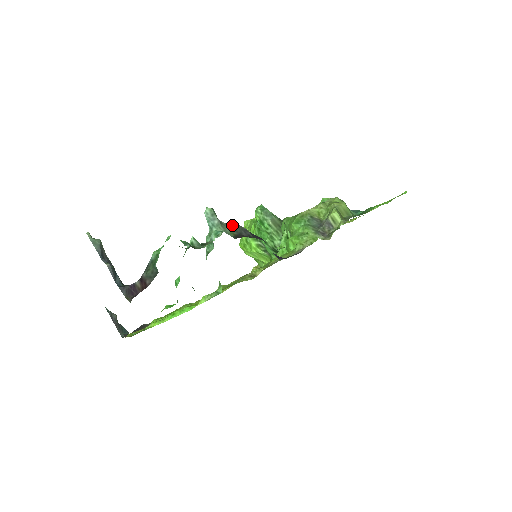
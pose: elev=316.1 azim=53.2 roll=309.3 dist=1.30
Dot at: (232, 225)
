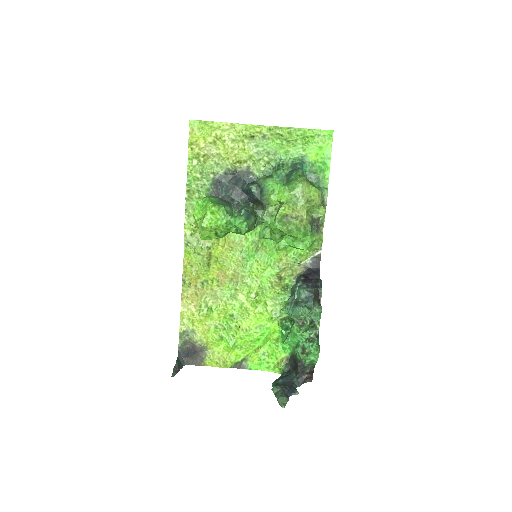
Dot at: (314, 300)
